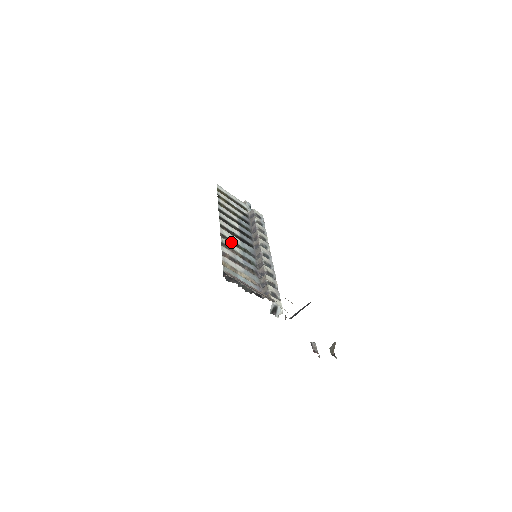
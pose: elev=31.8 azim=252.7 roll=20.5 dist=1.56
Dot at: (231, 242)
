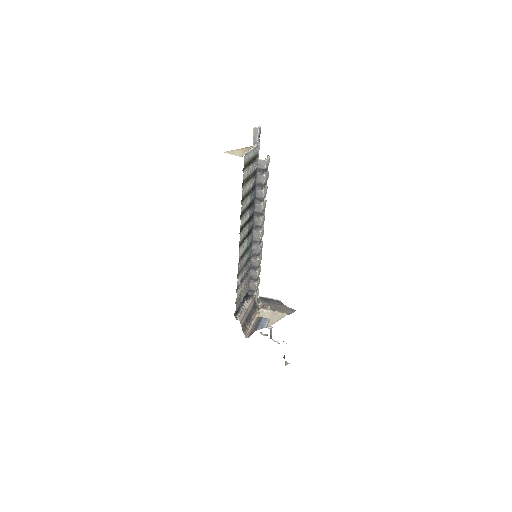
Dot at: (243, 257)
